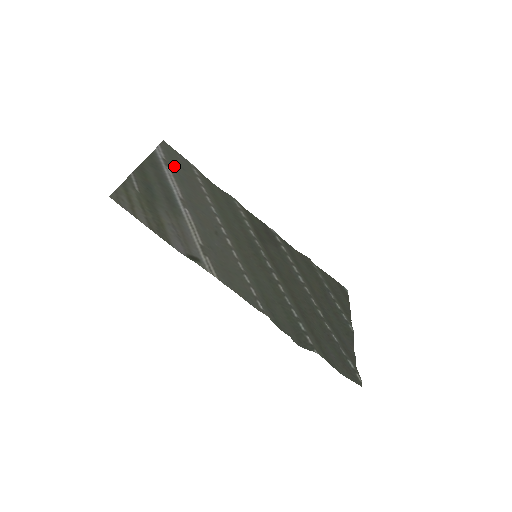
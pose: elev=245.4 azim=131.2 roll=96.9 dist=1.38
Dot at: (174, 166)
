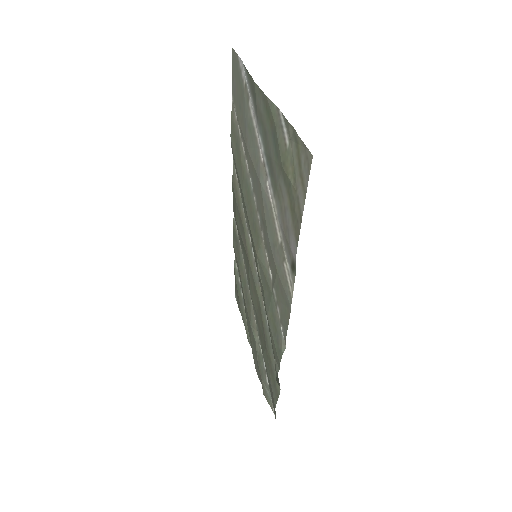
Dot at: (244, 99)
